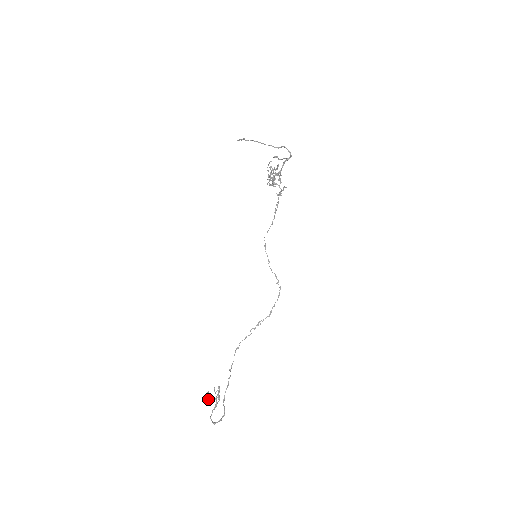
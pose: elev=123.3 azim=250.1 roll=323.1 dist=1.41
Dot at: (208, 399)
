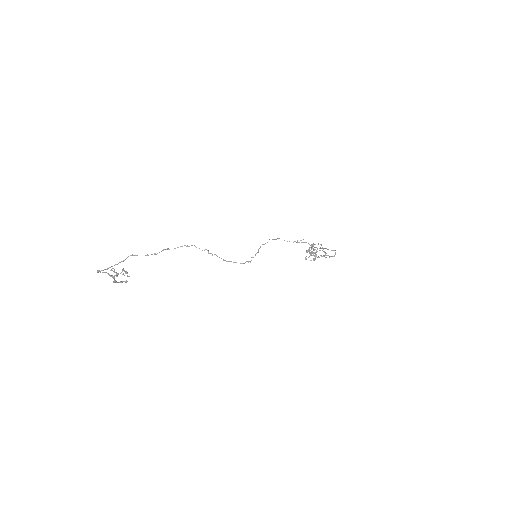
Dot at: occluded
